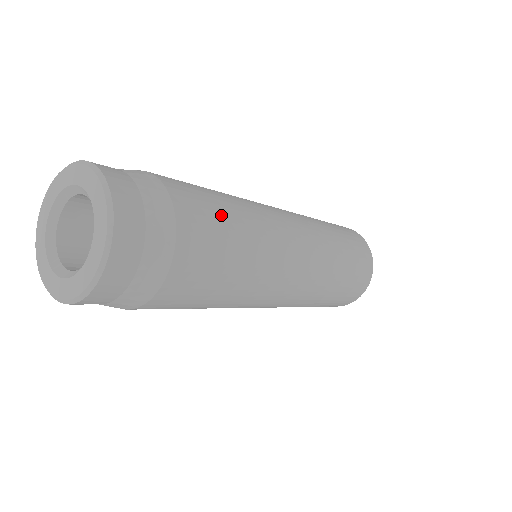
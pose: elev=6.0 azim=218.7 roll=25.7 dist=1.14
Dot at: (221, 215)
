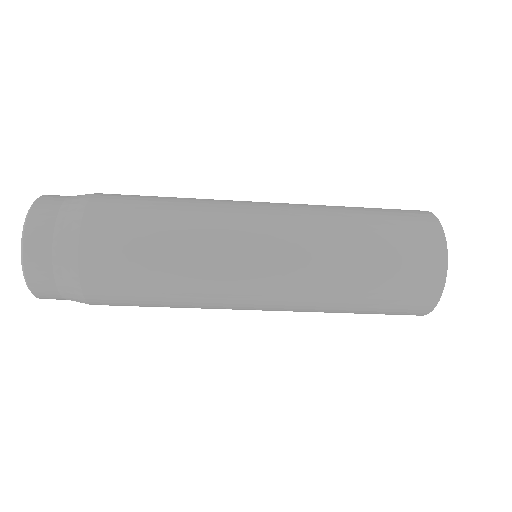
Dot at: (149, 196)
